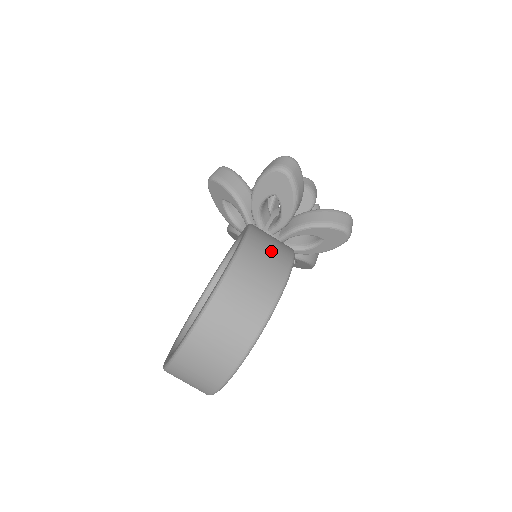
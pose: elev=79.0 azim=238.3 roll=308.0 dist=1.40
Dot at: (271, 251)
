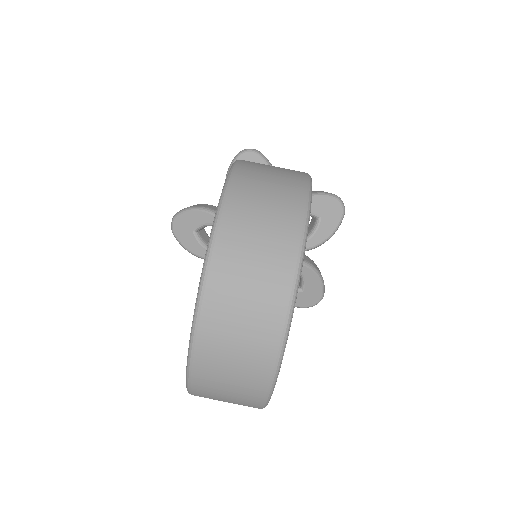
Dot at: occluded
